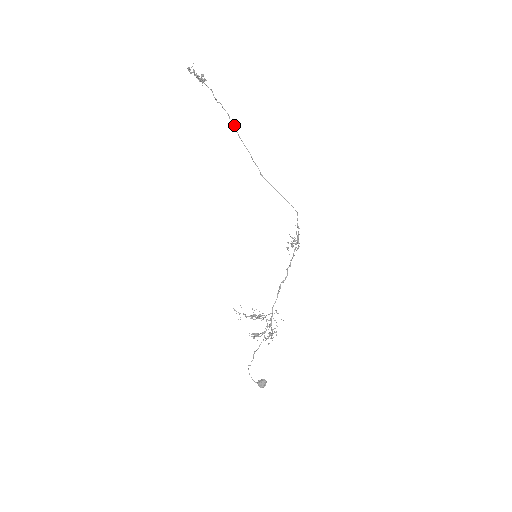
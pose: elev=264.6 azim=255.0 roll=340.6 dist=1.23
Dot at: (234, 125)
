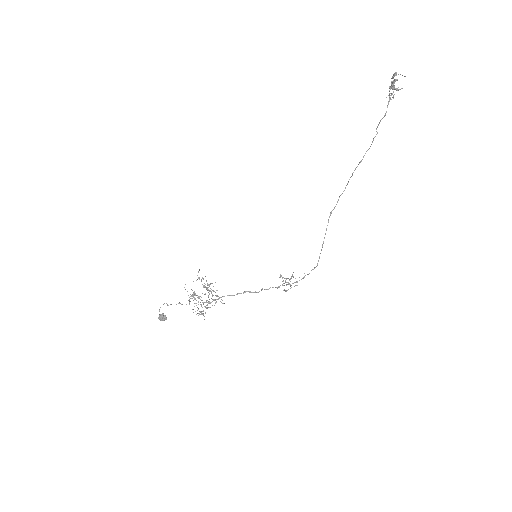
Dot at: occluded
